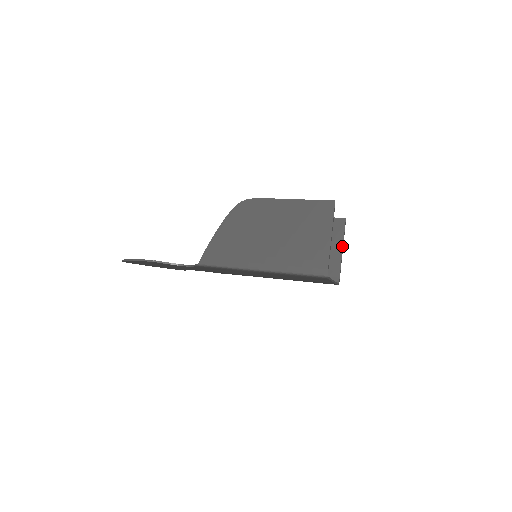
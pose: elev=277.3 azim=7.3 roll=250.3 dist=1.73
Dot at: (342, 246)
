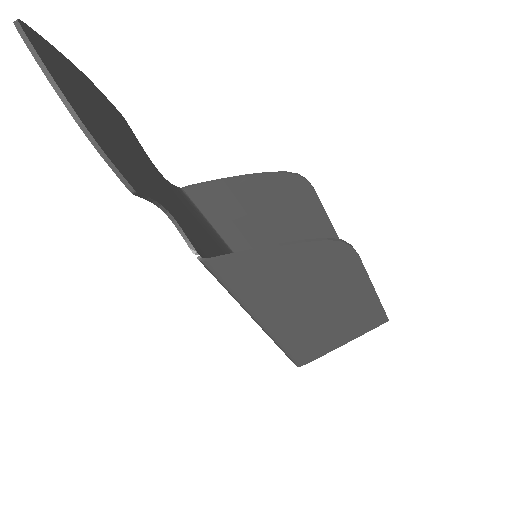
Dot at: occluded
